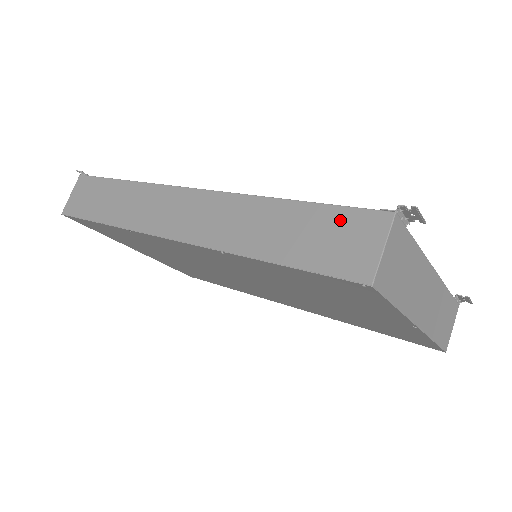
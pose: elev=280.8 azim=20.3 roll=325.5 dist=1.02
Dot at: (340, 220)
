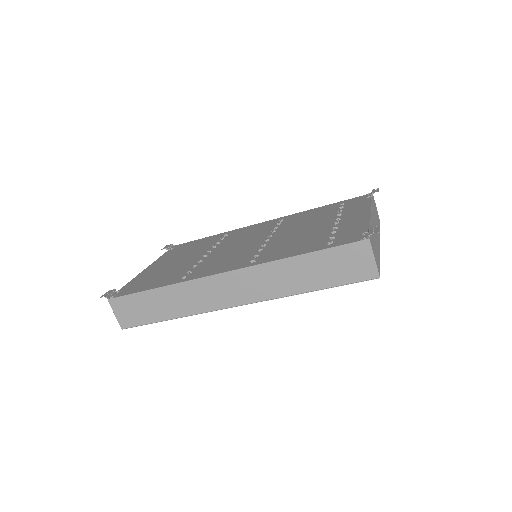
Dot at: (341, 254)
